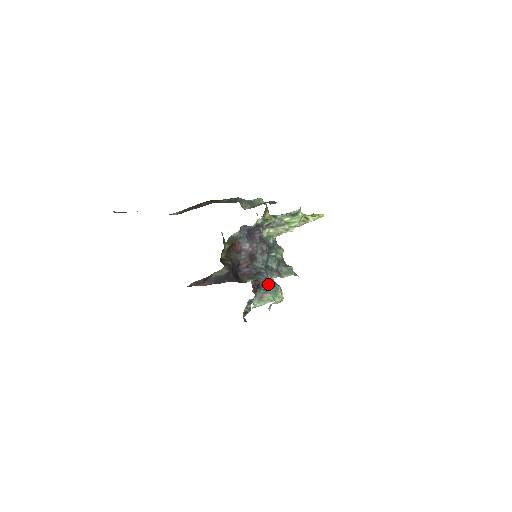
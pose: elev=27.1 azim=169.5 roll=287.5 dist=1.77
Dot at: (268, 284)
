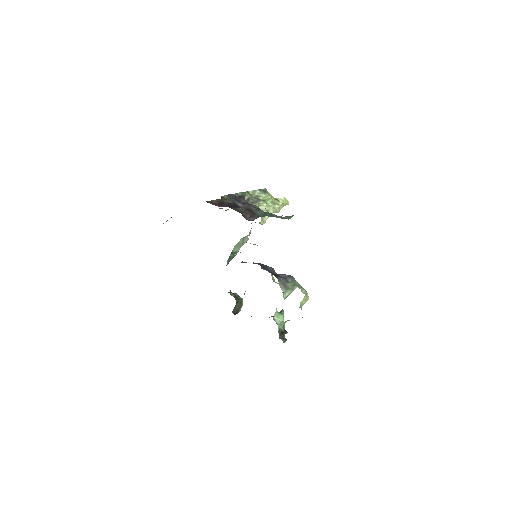
Dot at: (283, 276)
